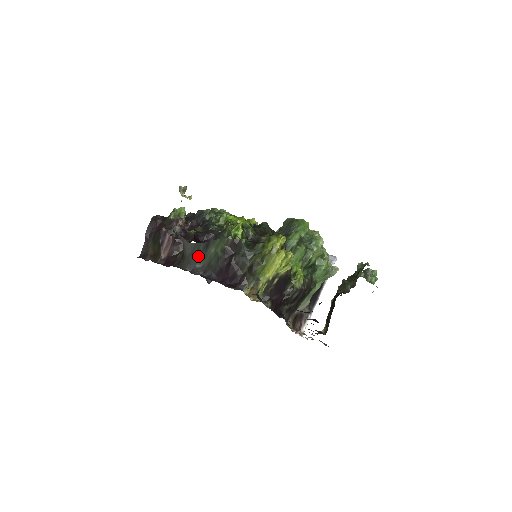
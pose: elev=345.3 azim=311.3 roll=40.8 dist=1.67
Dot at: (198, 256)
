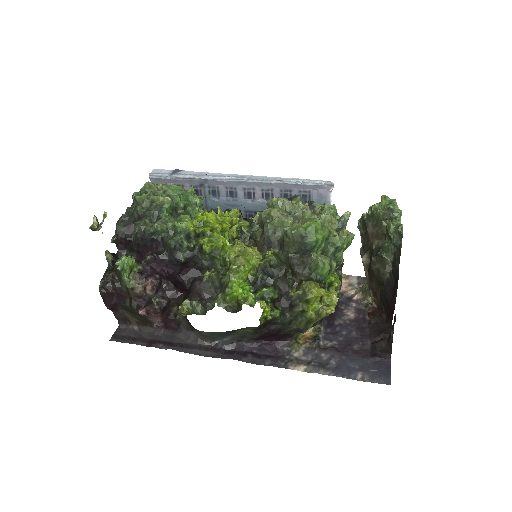
Dot at: (223, 336)
